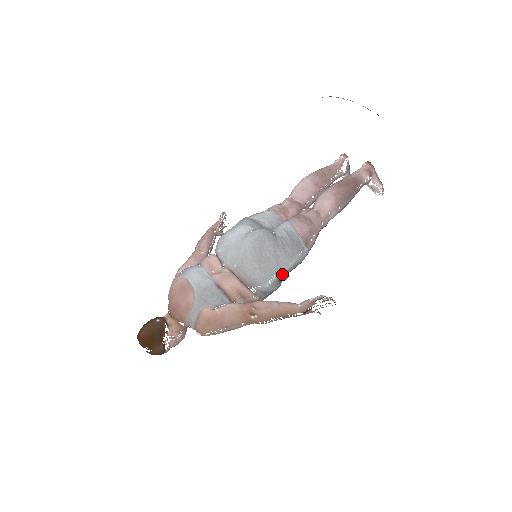
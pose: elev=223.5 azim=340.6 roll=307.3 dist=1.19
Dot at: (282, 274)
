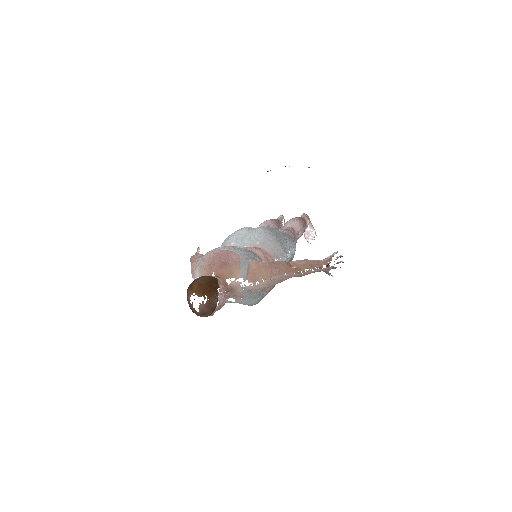
Dot at: (289, 257)
